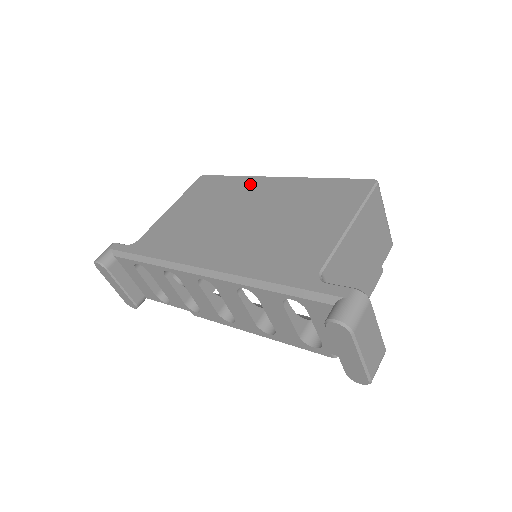
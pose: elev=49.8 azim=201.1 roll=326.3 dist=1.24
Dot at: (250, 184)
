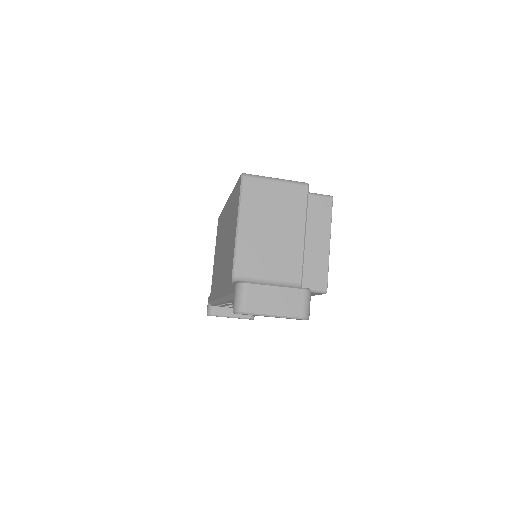
Dot at: (224, 214)
